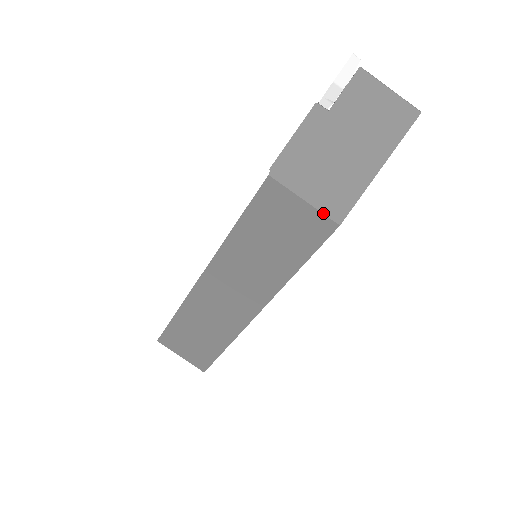
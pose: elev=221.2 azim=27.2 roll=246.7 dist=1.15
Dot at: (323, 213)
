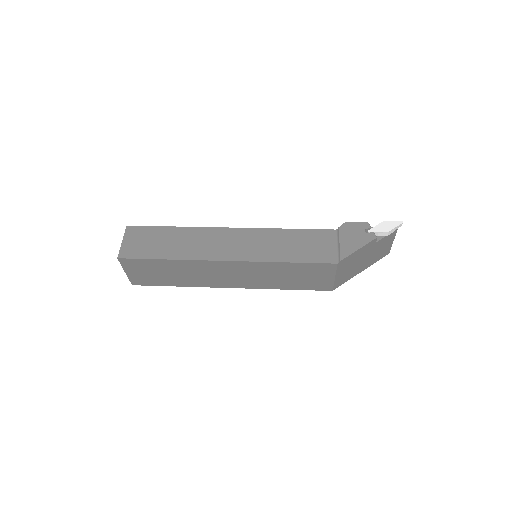
Dot at: (334, 285)
